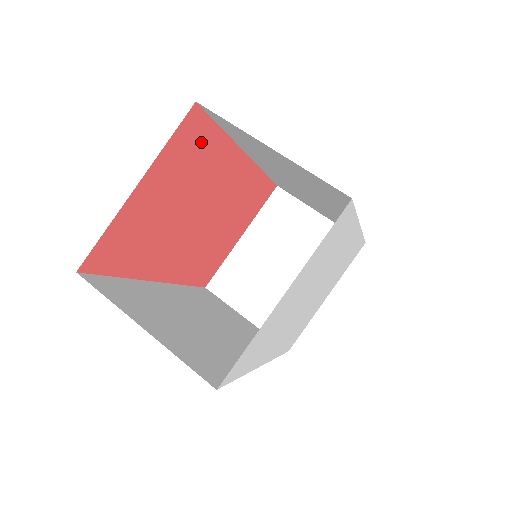
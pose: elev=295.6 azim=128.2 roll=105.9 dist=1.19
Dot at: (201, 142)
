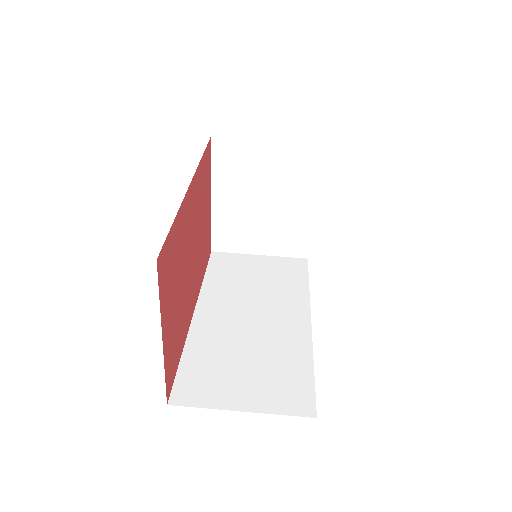
Dot at: (170, 253)
